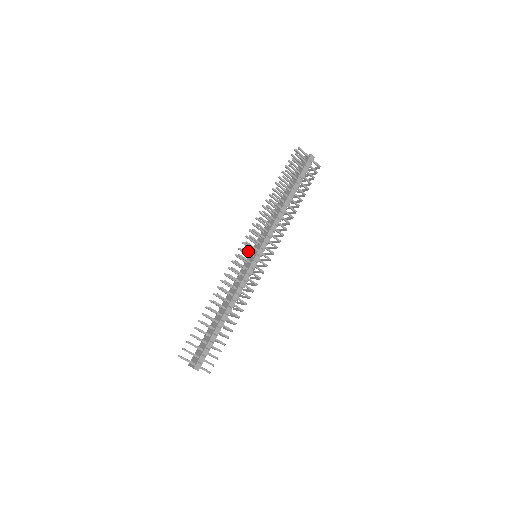
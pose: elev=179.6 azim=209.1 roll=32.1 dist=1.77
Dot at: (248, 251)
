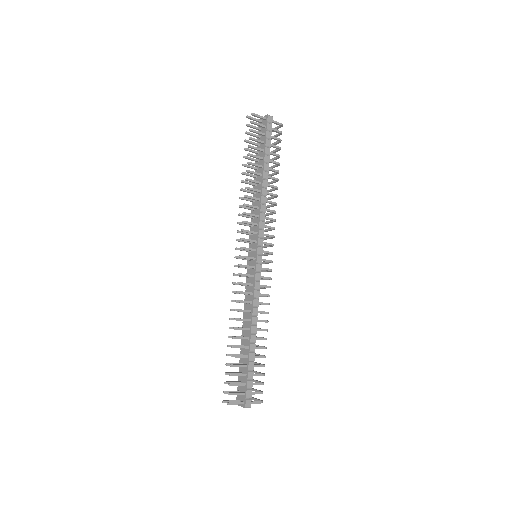
Dot at: (247, 256)
